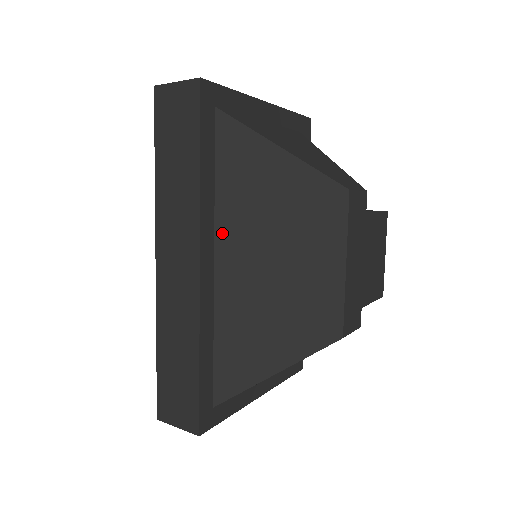
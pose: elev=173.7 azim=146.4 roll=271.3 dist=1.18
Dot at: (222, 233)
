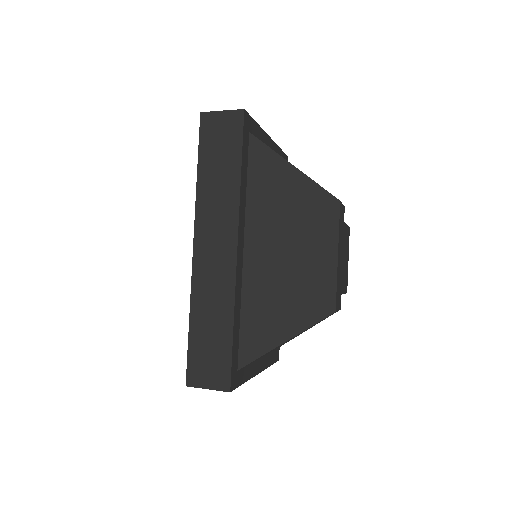
Dot at: (250, 227)
